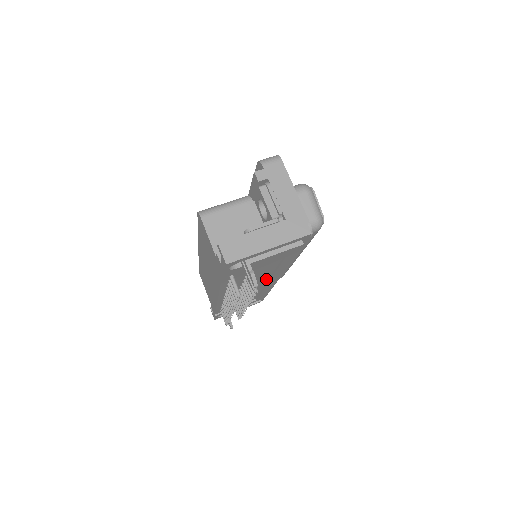
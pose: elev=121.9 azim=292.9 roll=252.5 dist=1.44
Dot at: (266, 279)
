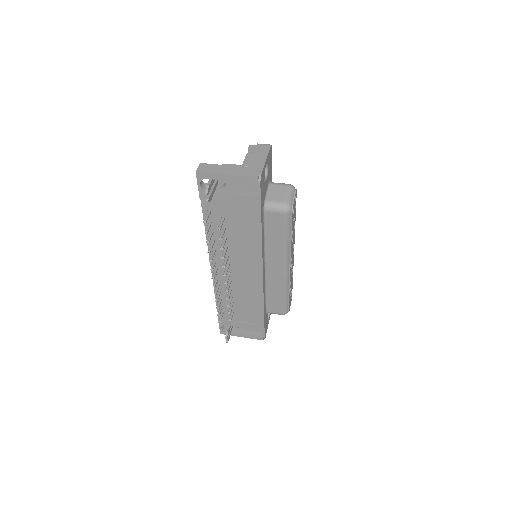
Dot at: (250, 266)
